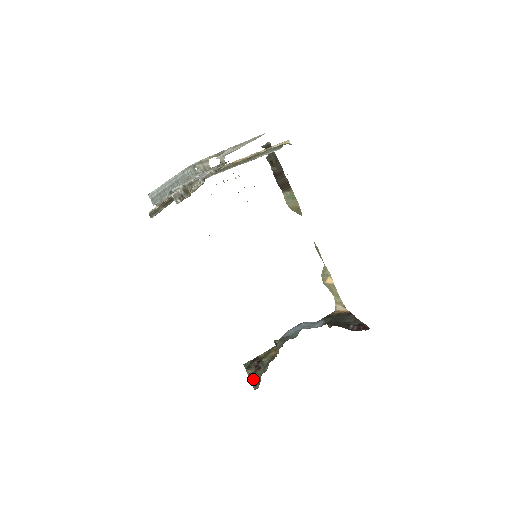
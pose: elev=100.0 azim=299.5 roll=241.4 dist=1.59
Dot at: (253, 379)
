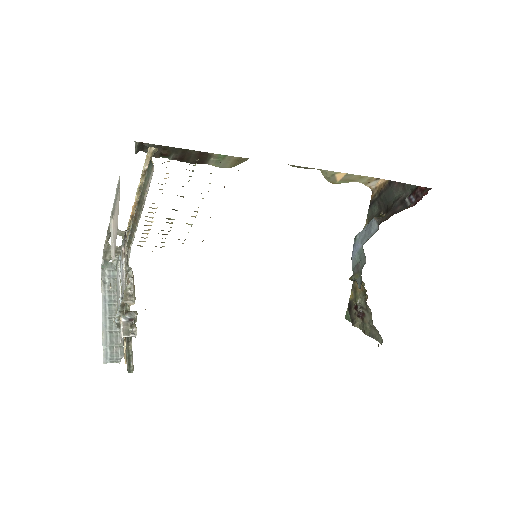
Dot at: (369, 332)
